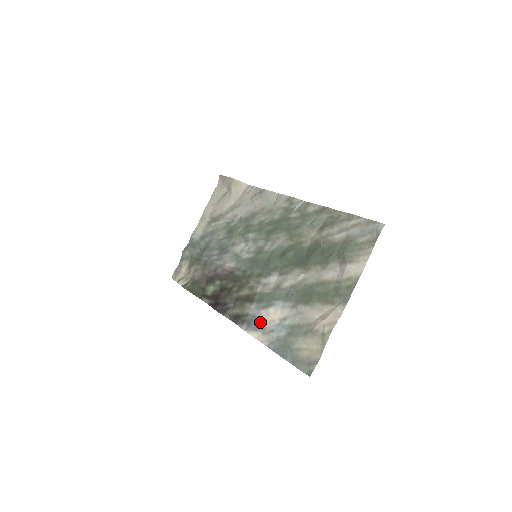
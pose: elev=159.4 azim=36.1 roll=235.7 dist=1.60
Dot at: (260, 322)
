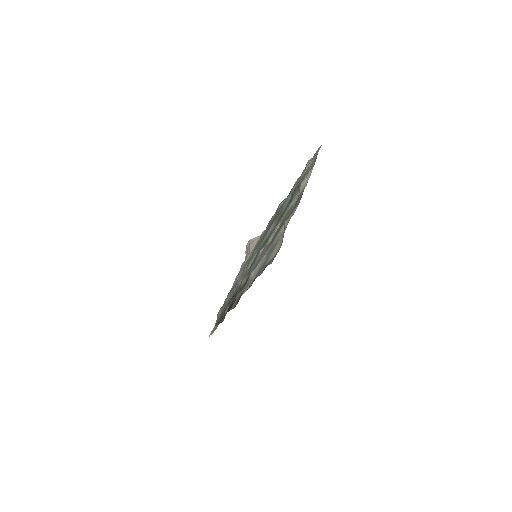
Dot at: (250, 281)
